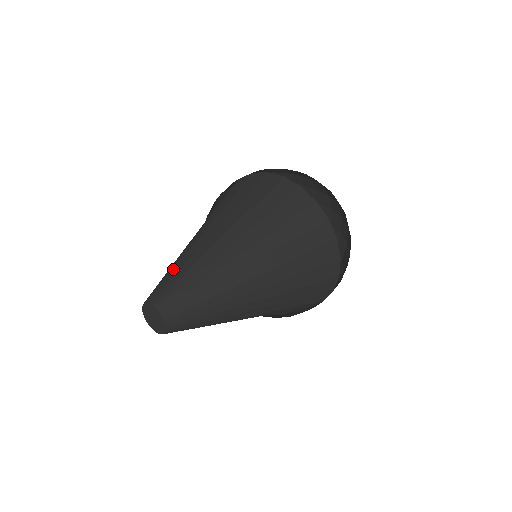
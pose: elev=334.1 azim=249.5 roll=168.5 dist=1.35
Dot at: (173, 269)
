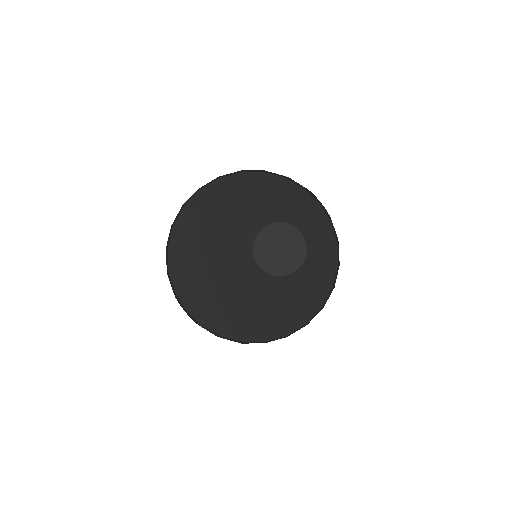
Dot at: (287, 208)
